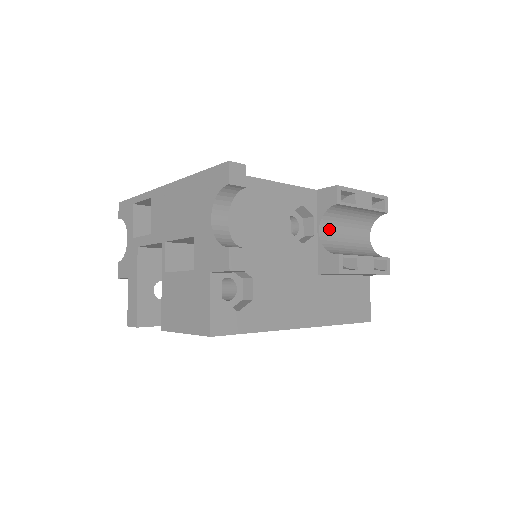
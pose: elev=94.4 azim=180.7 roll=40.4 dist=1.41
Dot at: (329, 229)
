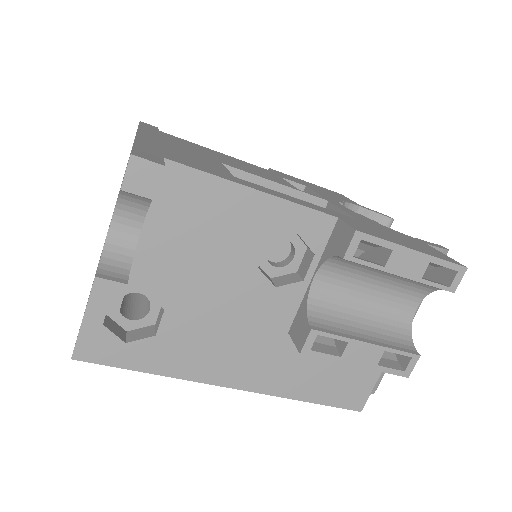
Dot at: (336, 279)
